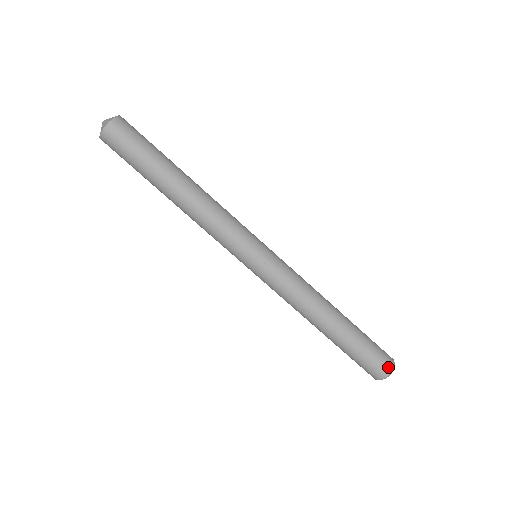
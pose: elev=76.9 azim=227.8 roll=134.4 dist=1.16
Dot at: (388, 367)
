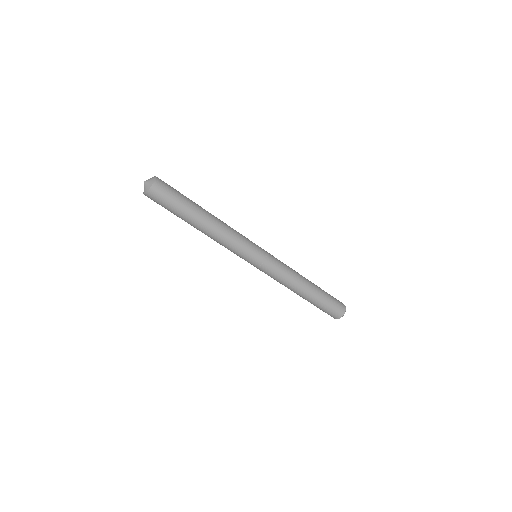
Dot at: (339, 315)
